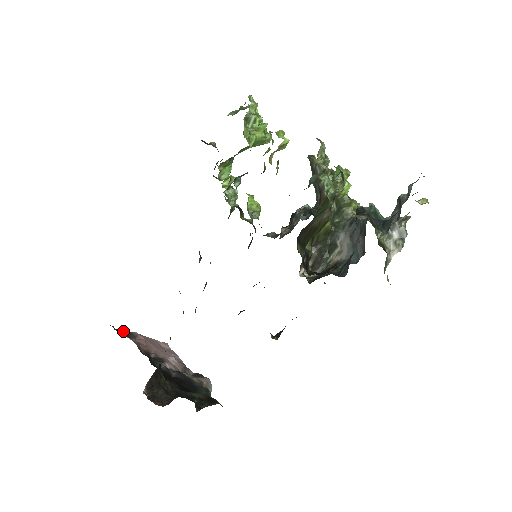
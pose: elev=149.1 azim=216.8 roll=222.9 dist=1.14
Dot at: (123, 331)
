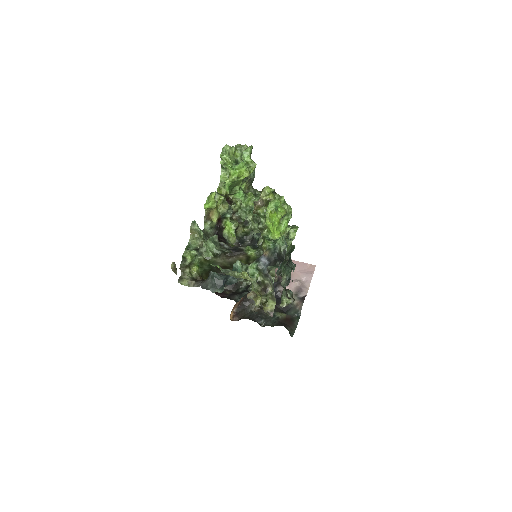
Dot at: occluded
